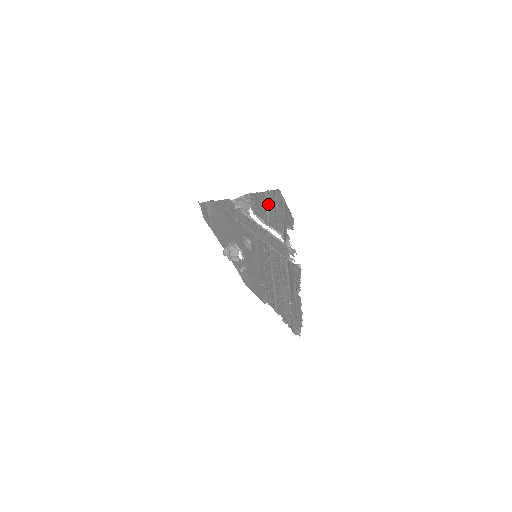
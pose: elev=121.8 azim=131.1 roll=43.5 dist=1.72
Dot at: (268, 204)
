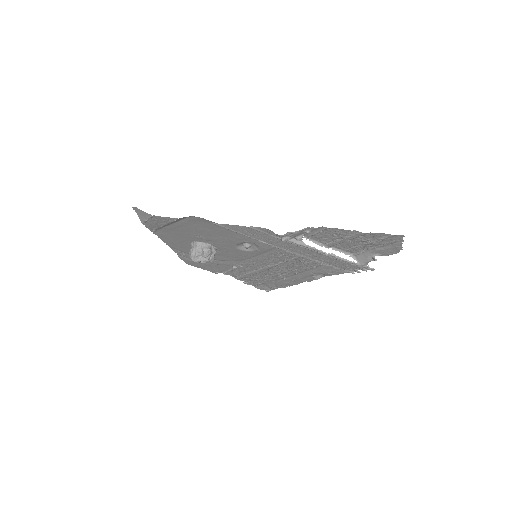
Dot at: (357, 239)
